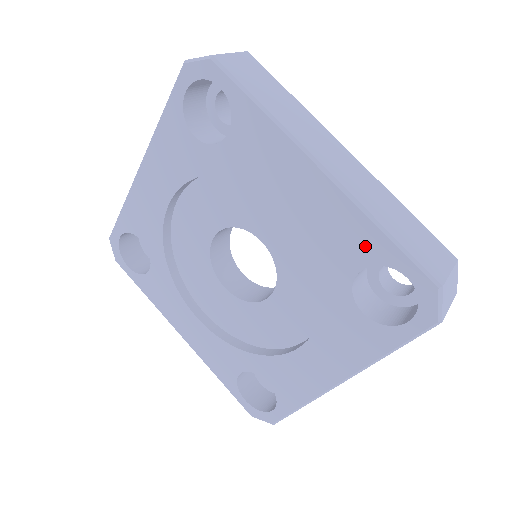
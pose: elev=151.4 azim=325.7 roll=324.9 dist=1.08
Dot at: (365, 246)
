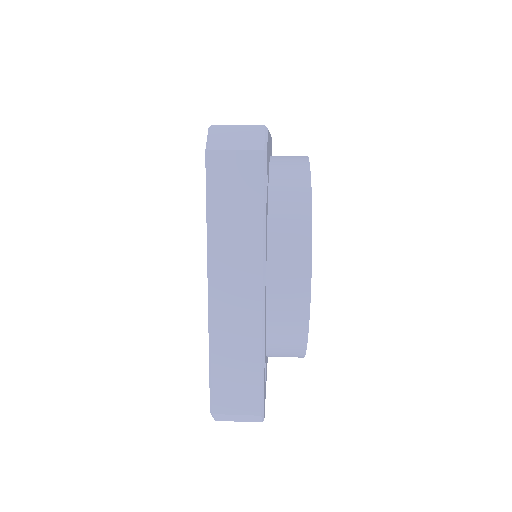
Dot at: occluded
